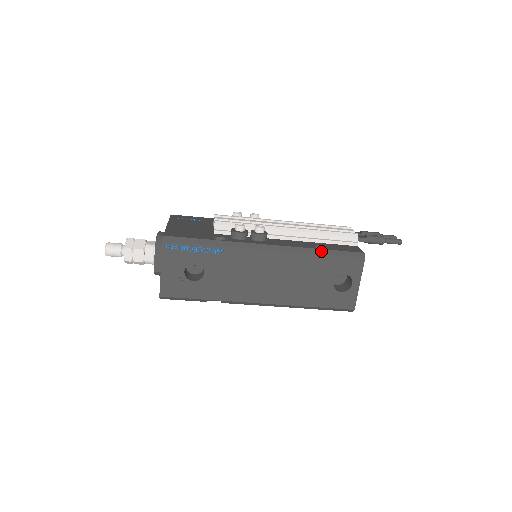
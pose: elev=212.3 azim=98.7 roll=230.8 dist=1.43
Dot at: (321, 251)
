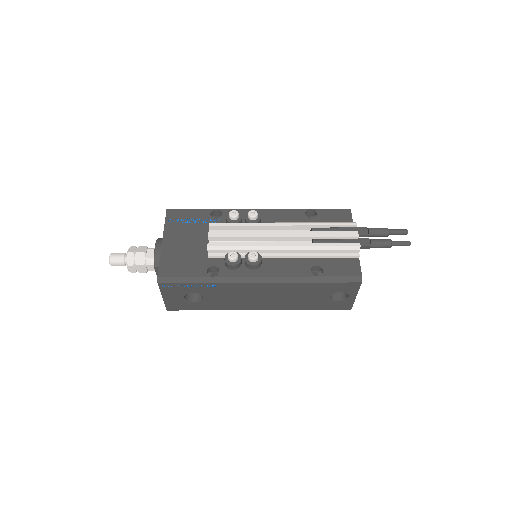
Dot at: (316, 279)
